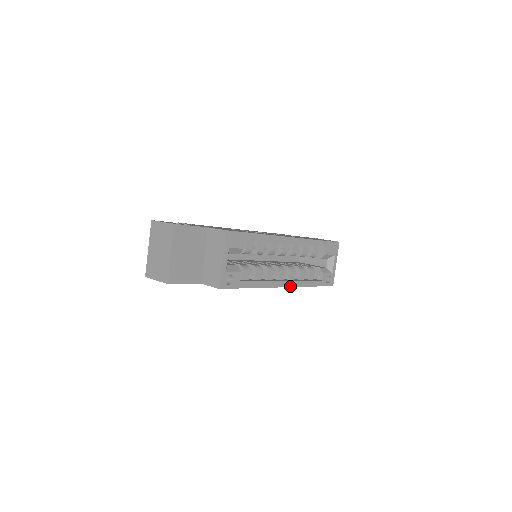
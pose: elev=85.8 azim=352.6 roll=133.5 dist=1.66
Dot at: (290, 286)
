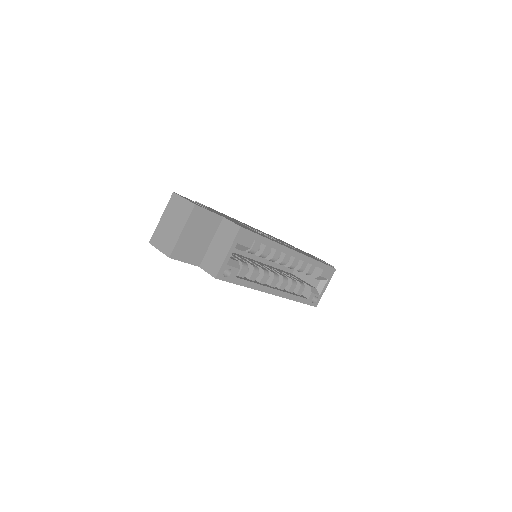
Dot at: (279, 295)
